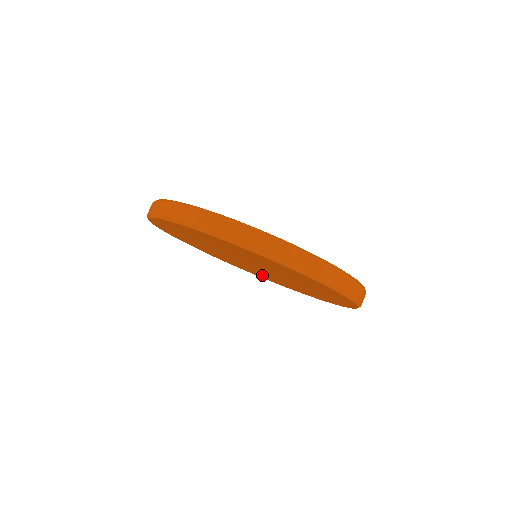
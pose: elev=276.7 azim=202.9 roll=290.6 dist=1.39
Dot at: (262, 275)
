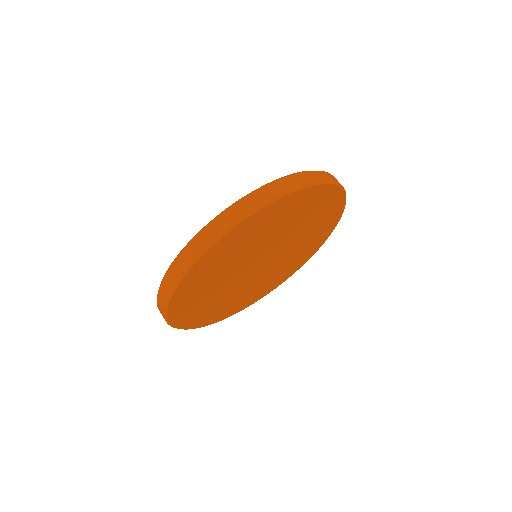
Dot at: (301, 254)
